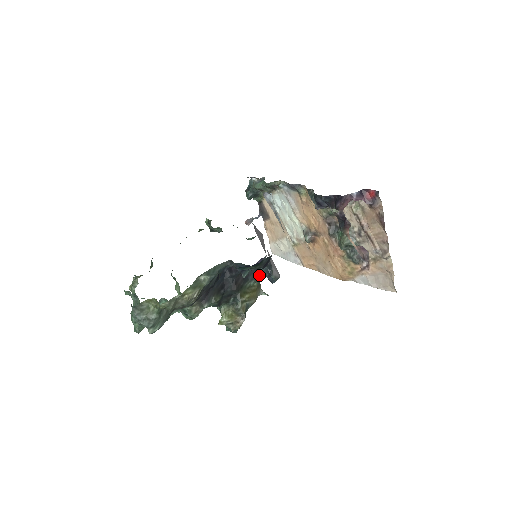
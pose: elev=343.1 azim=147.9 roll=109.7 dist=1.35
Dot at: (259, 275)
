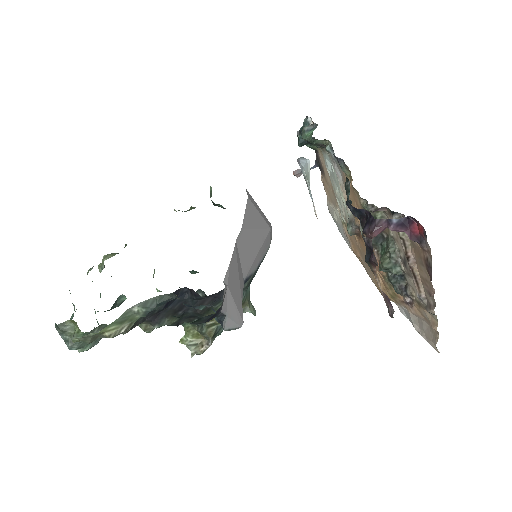
Dot at: occluded
